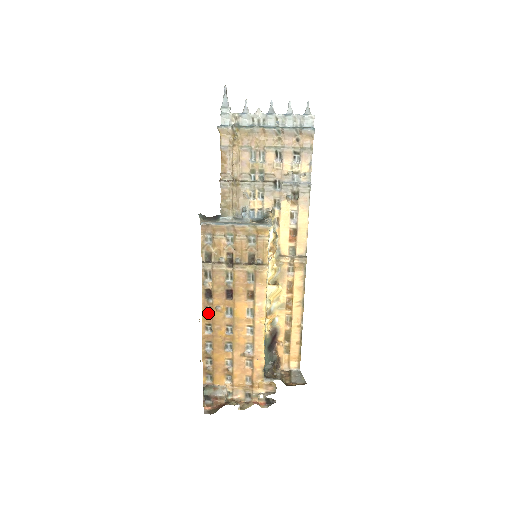
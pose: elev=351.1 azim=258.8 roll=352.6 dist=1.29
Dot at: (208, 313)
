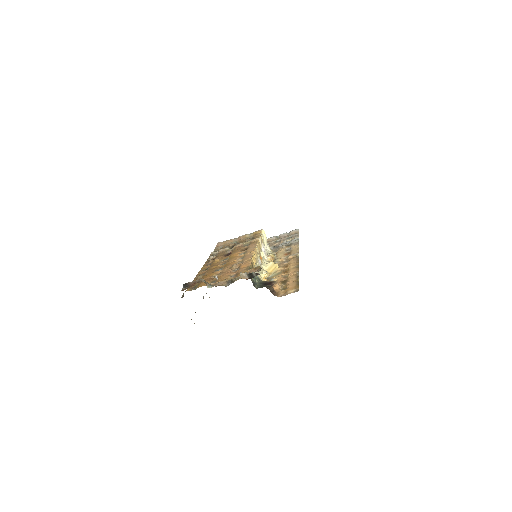
Dot at: occluded
